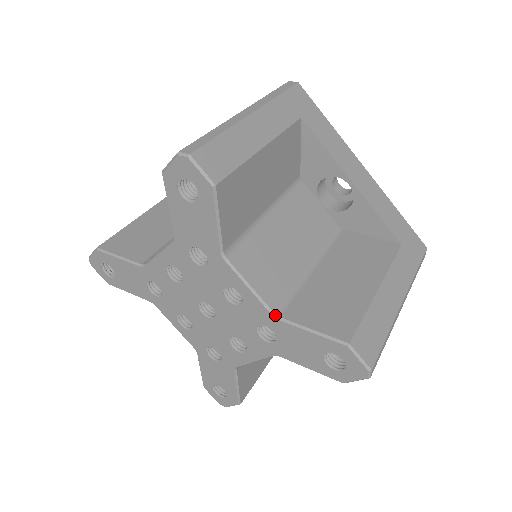
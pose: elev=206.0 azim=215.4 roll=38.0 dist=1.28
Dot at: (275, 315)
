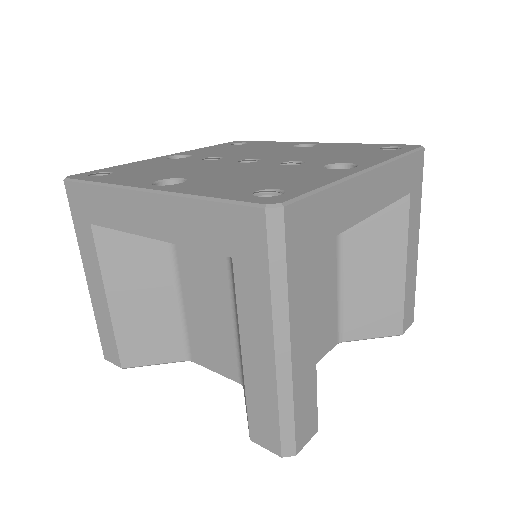
Dot at: occluded
